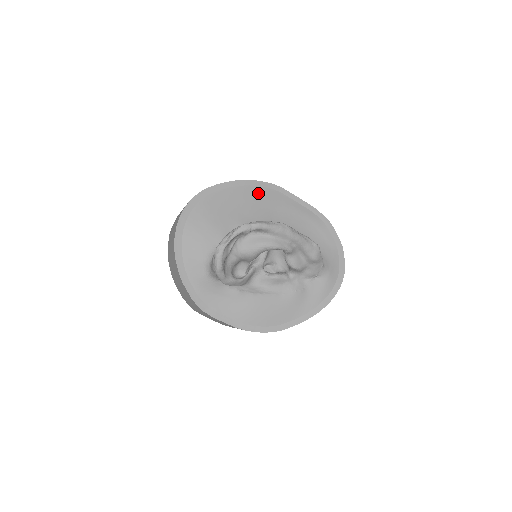
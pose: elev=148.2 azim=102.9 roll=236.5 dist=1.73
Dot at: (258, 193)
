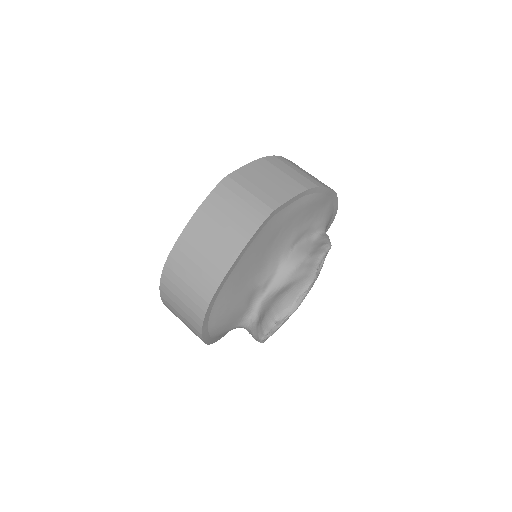
Dot at: (258, 243)
